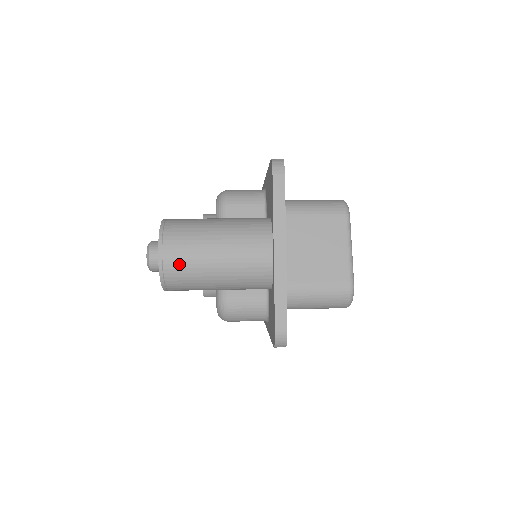
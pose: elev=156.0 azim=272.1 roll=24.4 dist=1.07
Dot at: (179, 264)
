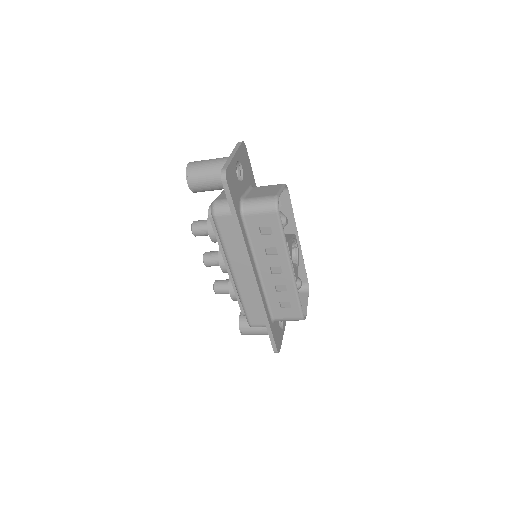
Dot at: (194, 165)
